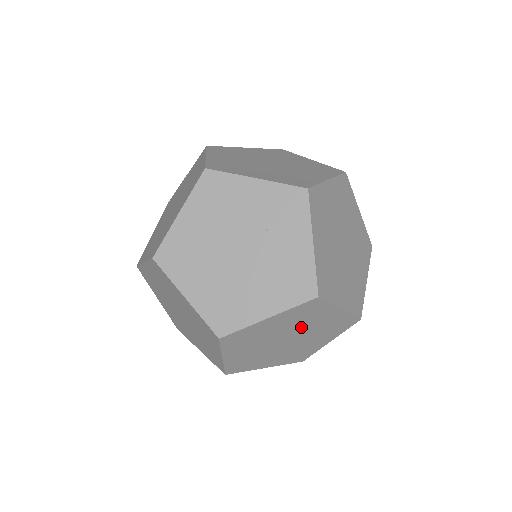
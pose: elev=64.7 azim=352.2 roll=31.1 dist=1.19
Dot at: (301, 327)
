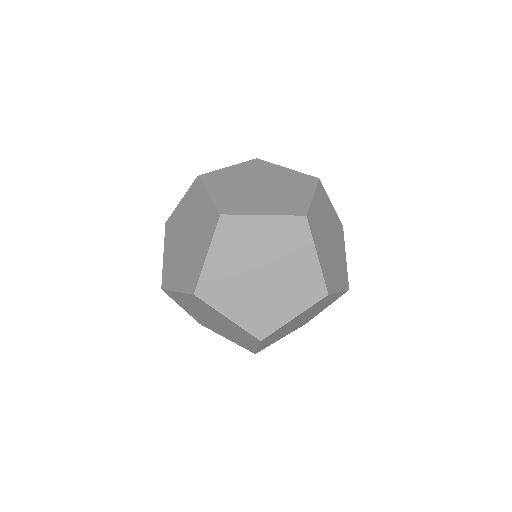
Dot at: (212, 315)
